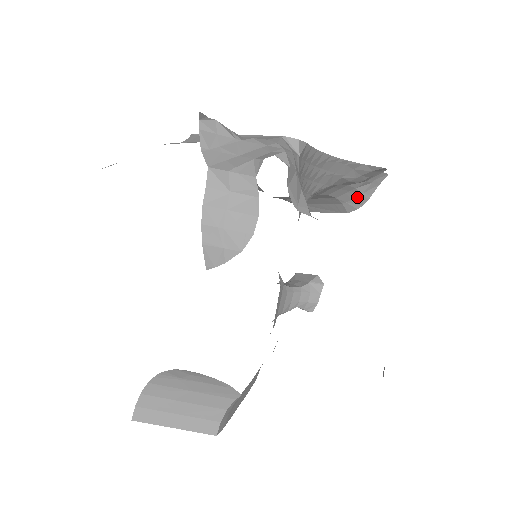
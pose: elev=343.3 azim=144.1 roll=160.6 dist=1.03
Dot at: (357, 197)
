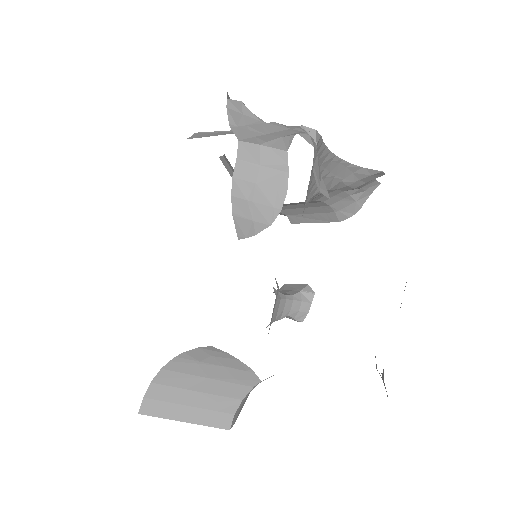
Dot at: (350, 205)
